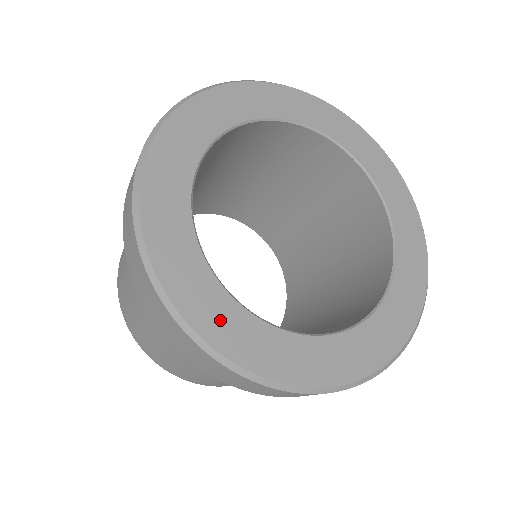
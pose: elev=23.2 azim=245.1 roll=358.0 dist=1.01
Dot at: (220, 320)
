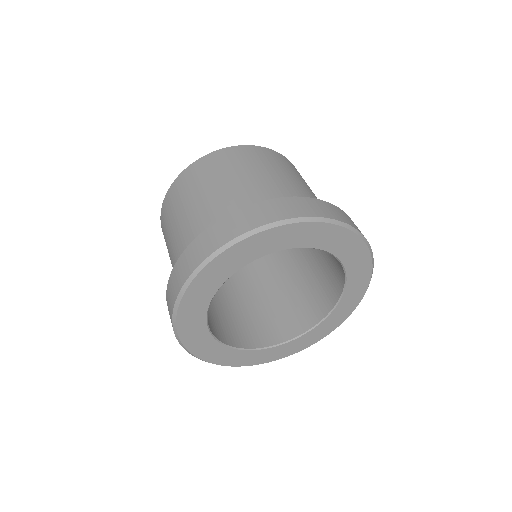
Dot at: (220, 356)
